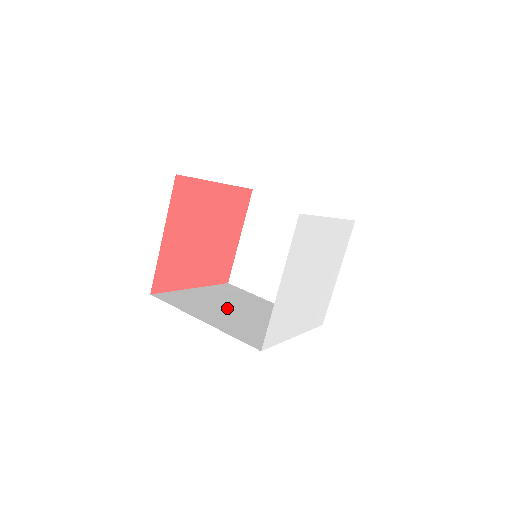
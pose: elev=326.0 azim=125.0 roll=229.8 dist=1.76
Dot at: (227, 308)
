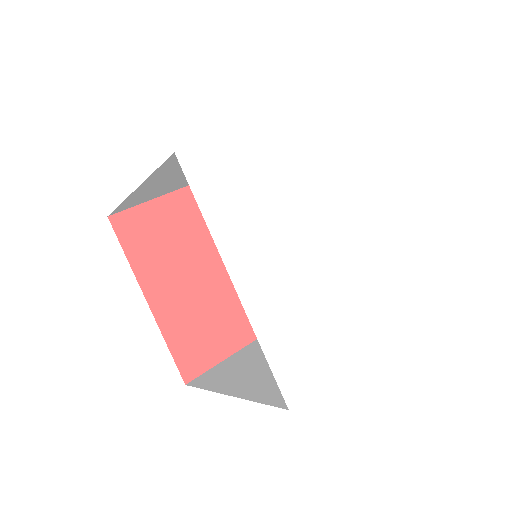
Dot at: occluded
